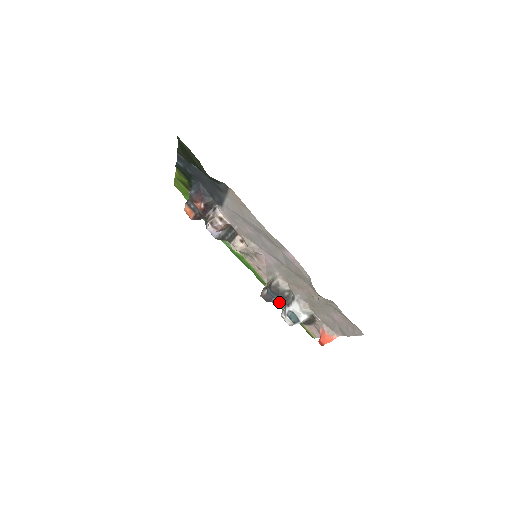
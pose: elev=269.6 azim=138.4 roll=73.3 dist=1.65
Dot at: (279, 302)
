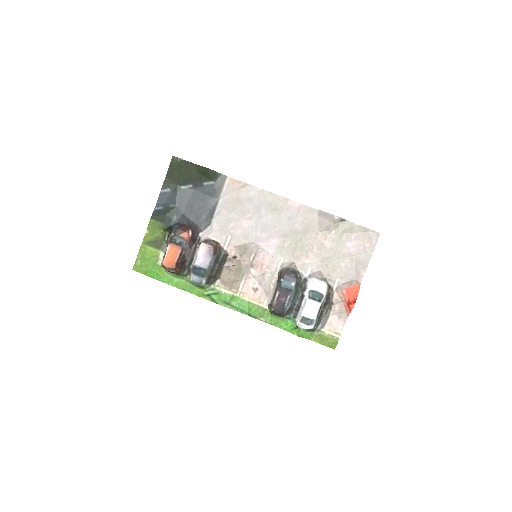
Dot at: (286, 327)
